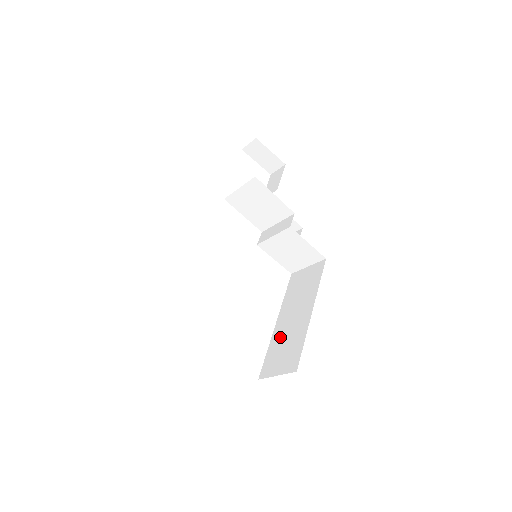
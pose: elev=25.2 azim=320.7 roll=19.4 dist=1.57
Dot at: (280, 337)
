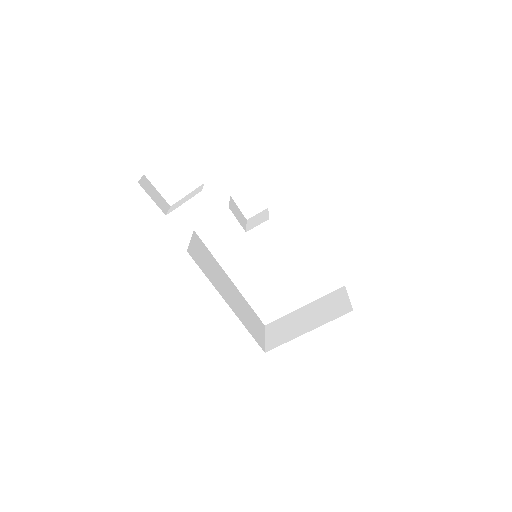
Dot at: occluded
